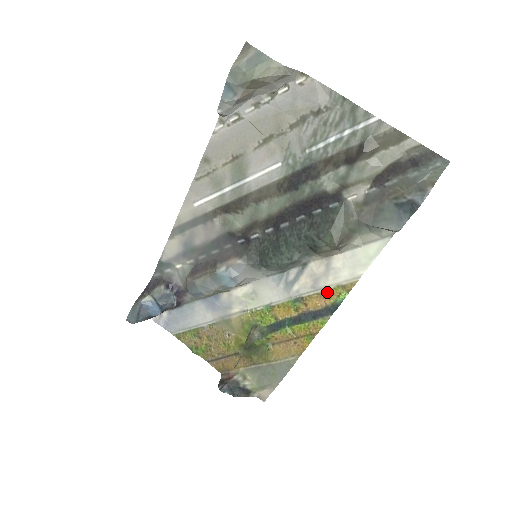
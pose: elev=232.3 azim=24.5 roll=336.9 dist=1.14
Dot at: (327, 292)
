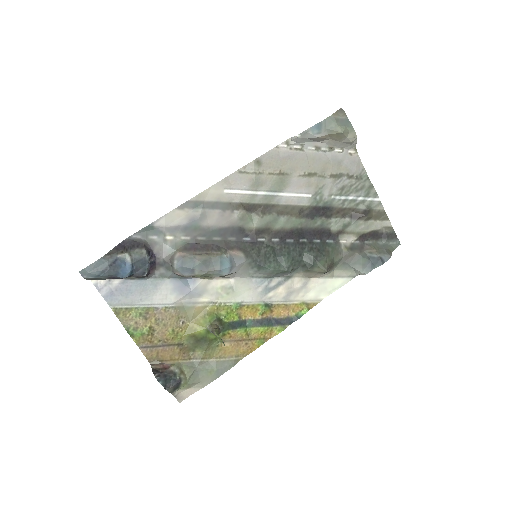
Dot at: (293, 305)
